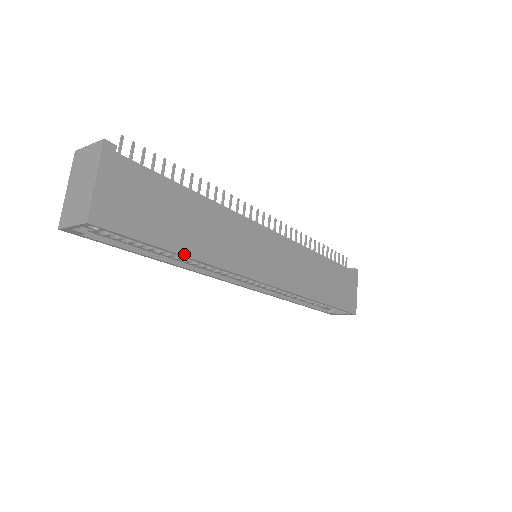
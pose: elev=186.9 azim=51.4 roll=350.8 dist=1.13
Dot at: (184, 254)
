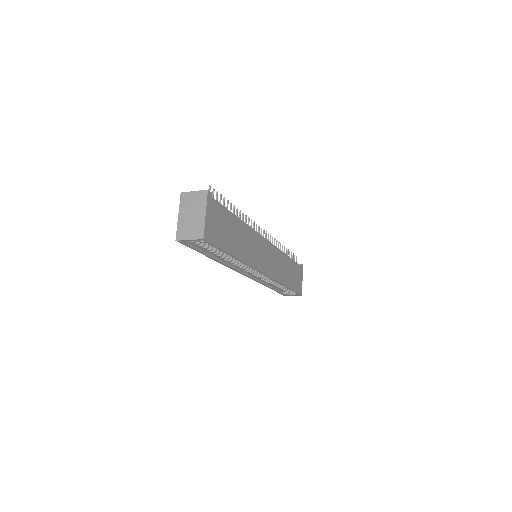
Dot at: (235, 256)
